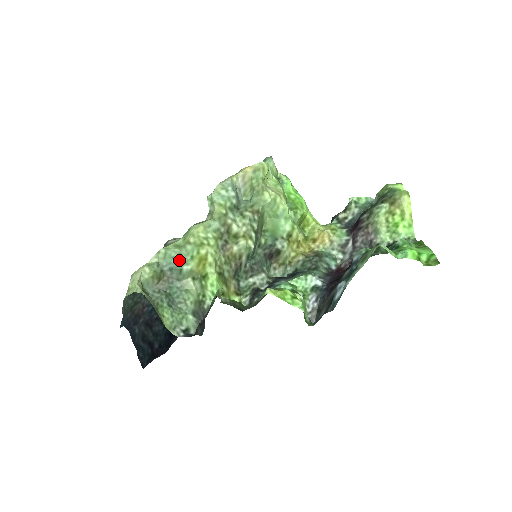
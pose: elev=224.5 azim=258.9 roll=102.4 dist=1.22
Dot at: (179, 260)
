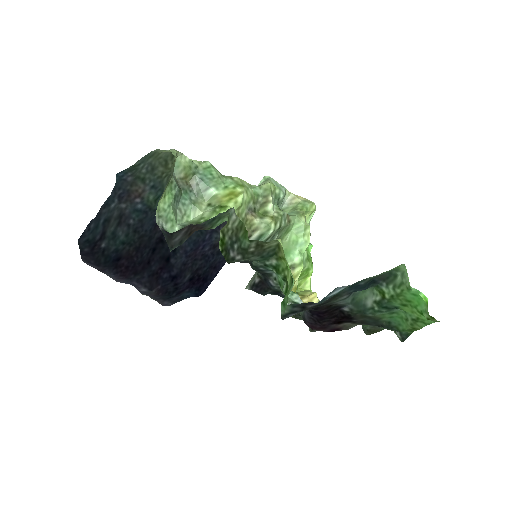
Dot at: (214, 180)
